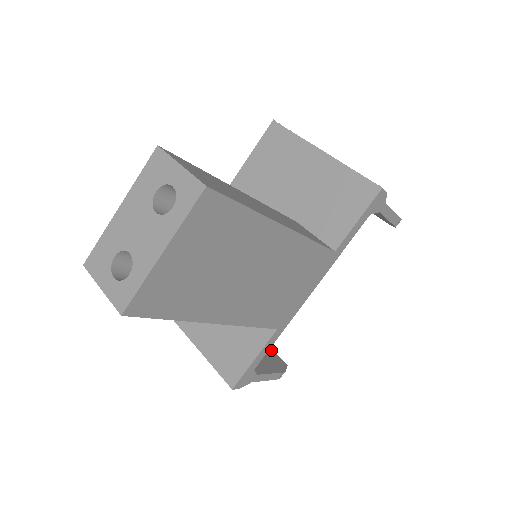
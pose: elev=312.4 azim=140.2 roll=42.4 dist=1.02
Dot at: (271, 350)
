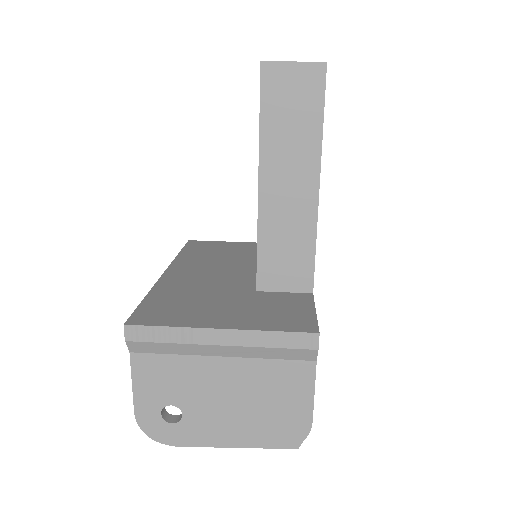
Dot at: occluded
